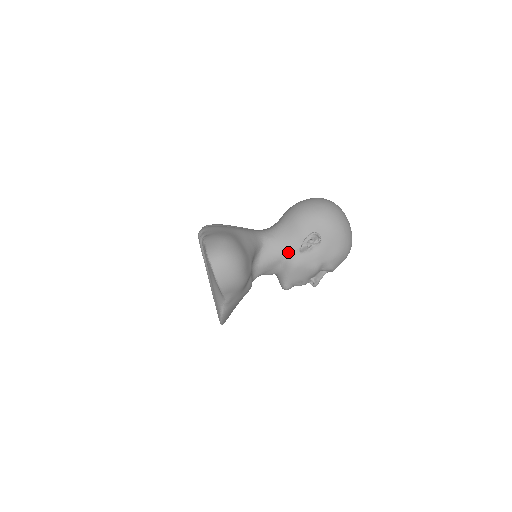
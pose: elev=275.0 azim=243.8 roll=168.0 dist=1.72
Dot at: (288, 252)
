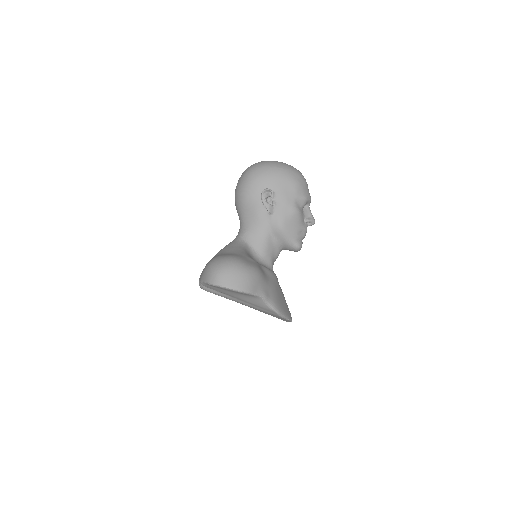
Dot at: (266, 225)
